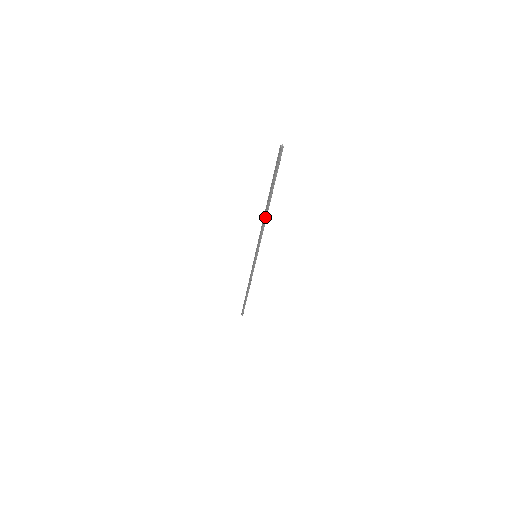
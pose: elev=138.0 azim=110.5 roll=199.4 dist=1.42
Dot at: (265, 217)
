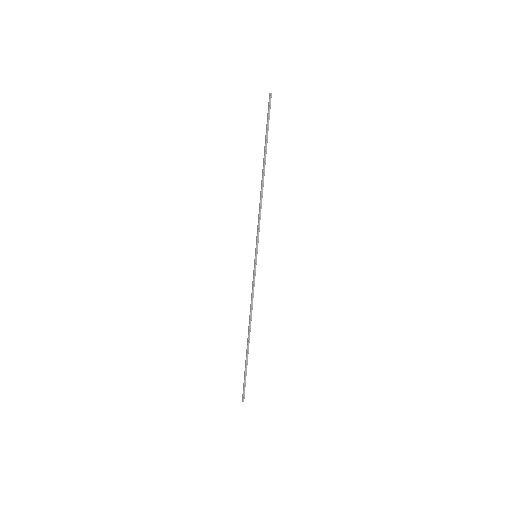
Dot at: (262, 186)
